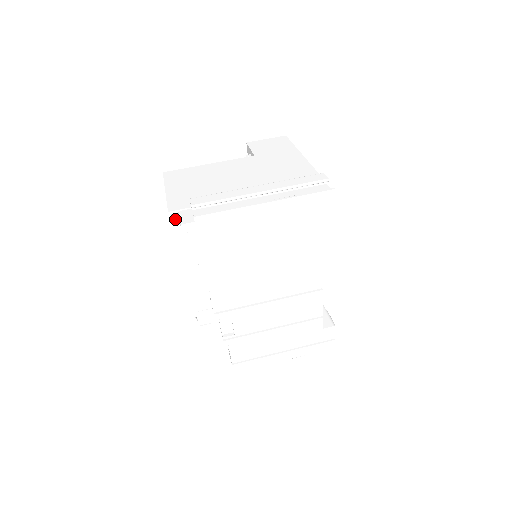
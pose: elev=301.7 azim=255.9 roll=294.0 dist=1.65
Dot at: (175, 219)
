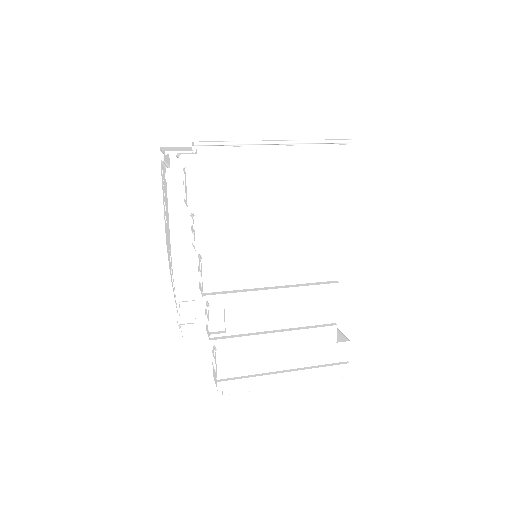
Dot at: (171, 163)
